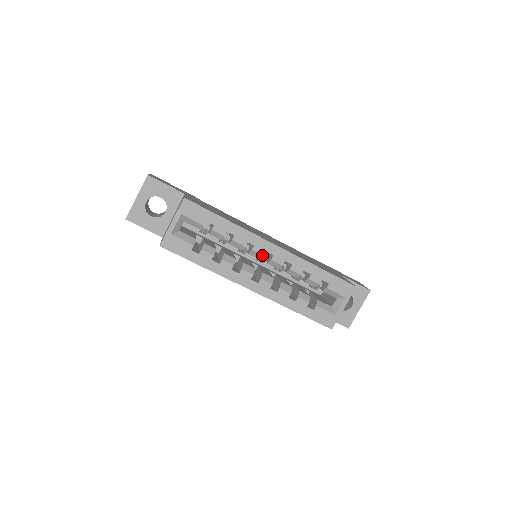
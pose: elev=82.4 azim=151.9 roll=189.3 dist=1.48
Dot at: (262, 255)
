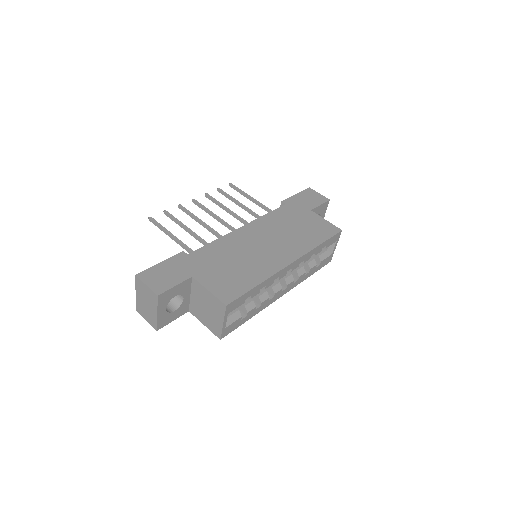
Dot at: (285, 275)
